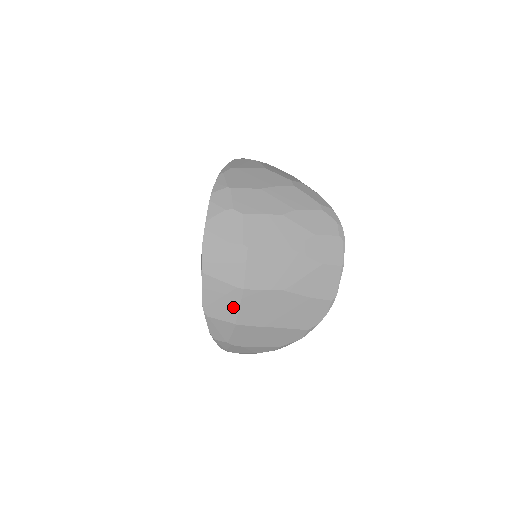
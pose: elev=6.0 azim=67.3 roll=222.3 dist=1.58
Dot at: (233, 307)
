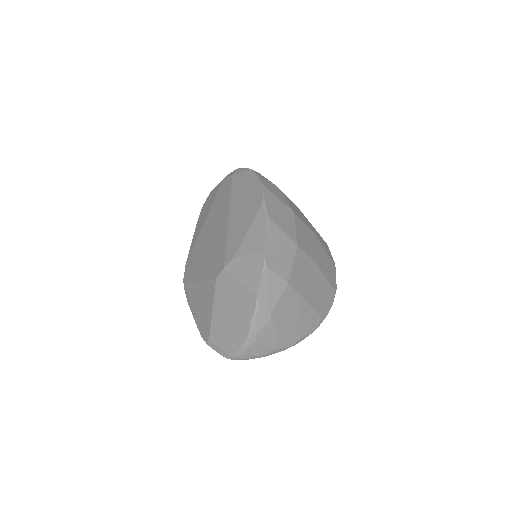
Dot at: (288, 262)
